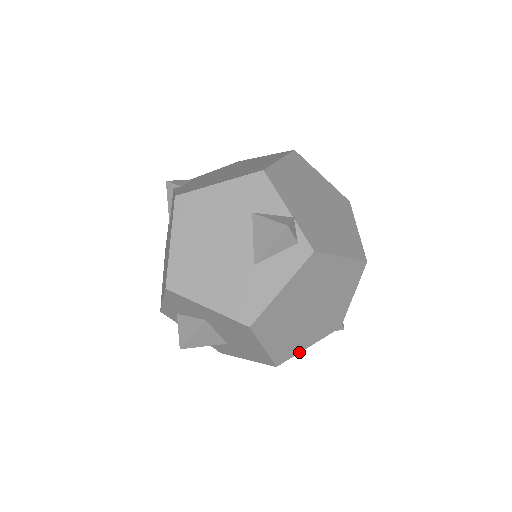
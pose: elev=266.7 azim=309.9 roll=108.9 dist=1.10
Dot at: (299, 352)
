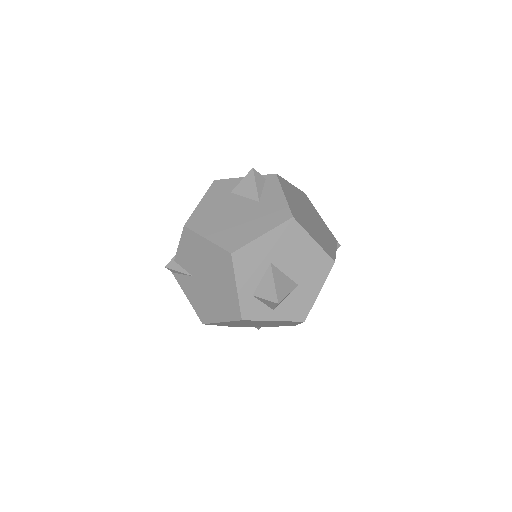
Dot at: (335, 254)
